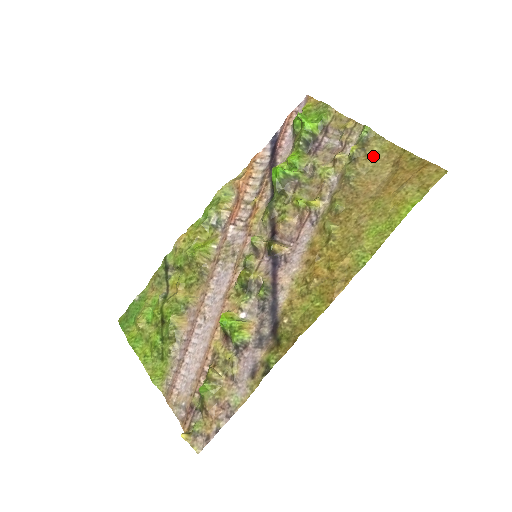
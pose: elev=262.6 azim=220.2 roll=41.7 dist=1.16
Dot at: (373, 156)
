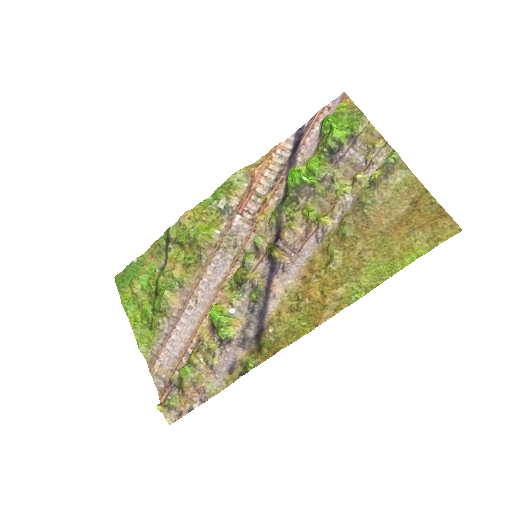
Dot at: (394, 186)
